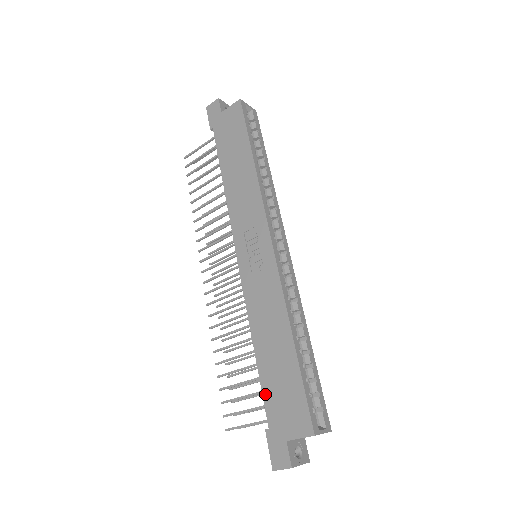
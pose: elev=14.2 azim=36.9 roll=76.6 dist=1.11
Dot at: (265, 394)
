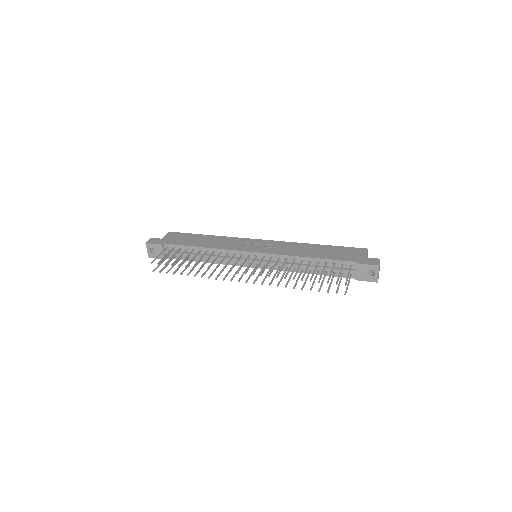
Dot at: (337, 259)
